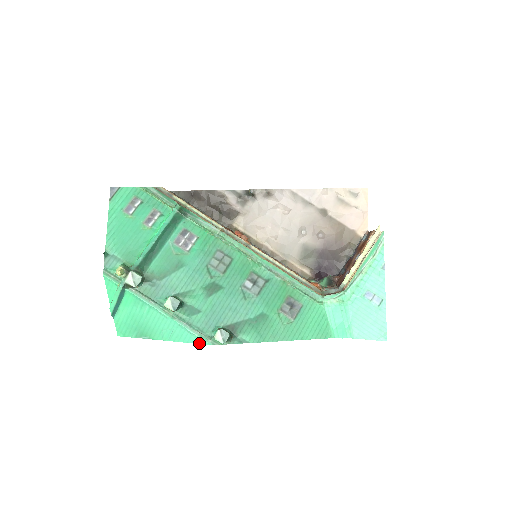
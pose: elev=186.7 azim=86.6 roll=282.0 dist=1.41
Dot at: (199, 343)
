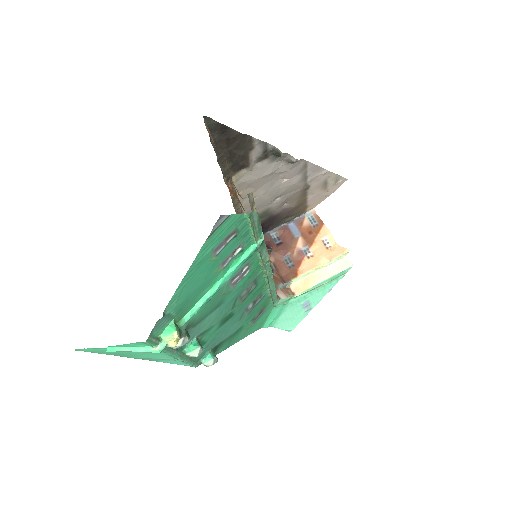
Dot at: occluded
